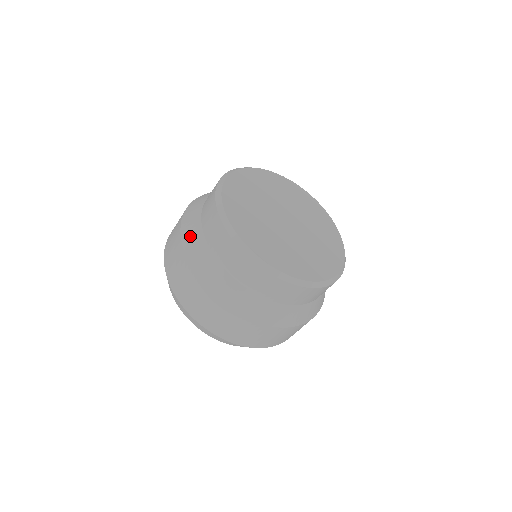
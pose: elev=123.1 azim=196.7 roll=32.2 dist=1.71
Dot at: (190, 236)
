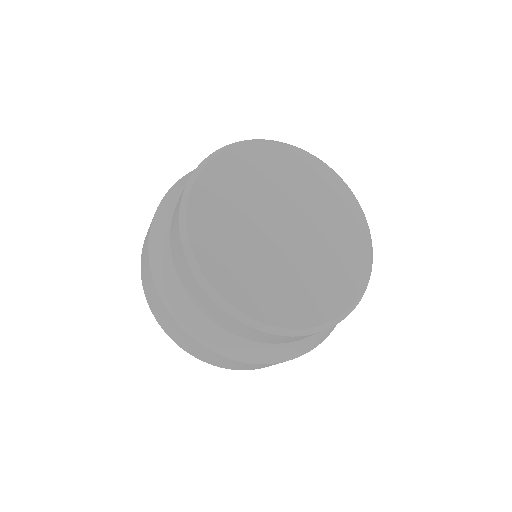
Dot at: (191, 323)
